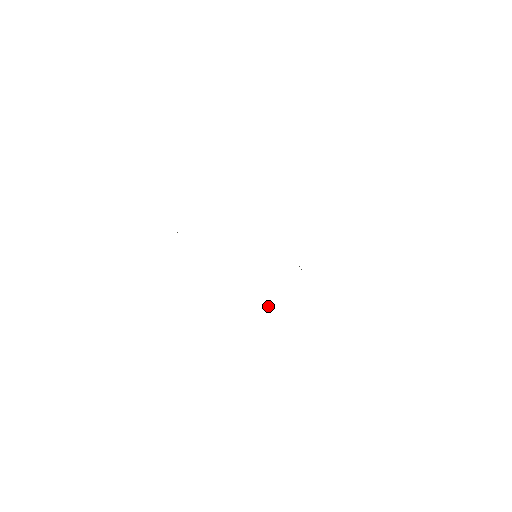
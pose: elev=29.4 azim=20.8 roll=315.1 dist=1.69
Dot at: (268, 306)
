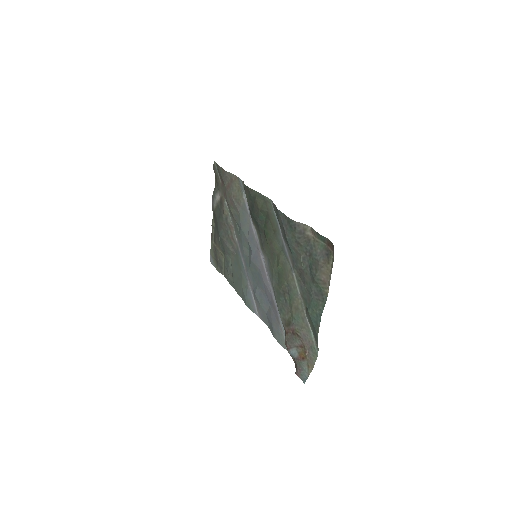
Dot at: (220, 243)
